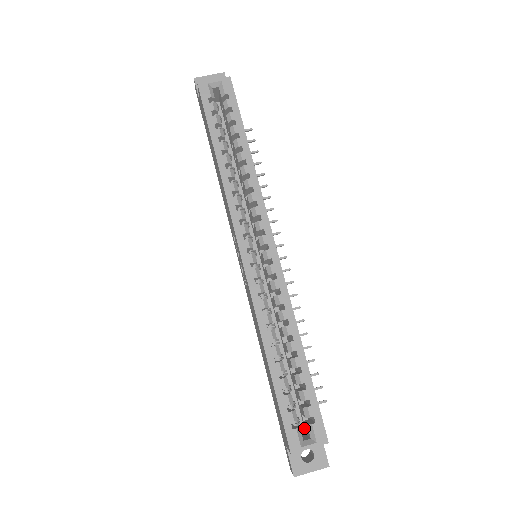
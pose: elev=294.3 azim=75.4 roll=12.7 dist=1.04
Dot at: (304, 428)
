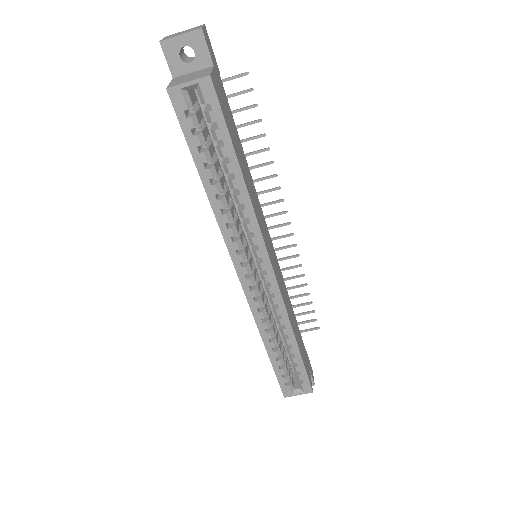
Dot at: occluded
